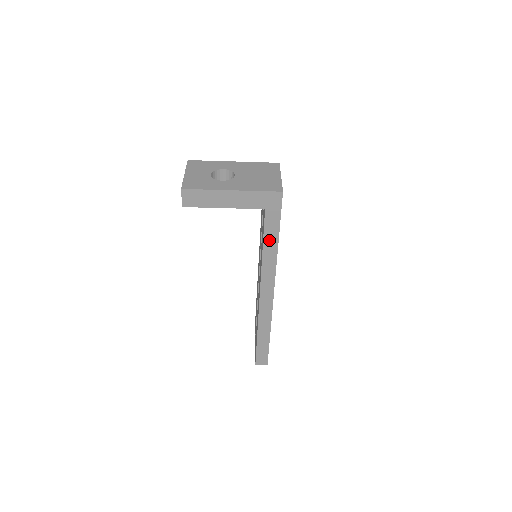
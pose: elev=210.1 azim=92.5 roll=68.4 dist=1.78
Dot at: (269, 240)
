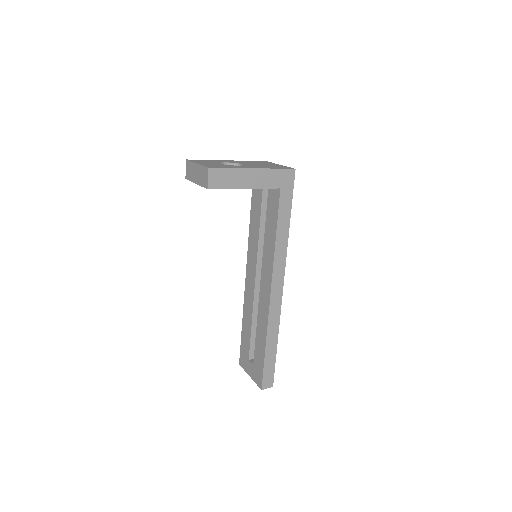
Dot at: (282, 223)
